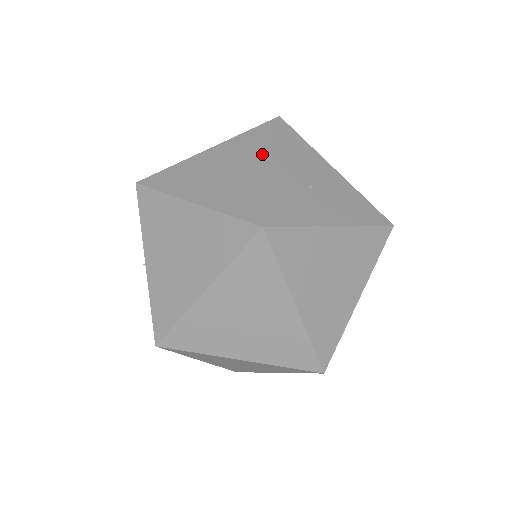
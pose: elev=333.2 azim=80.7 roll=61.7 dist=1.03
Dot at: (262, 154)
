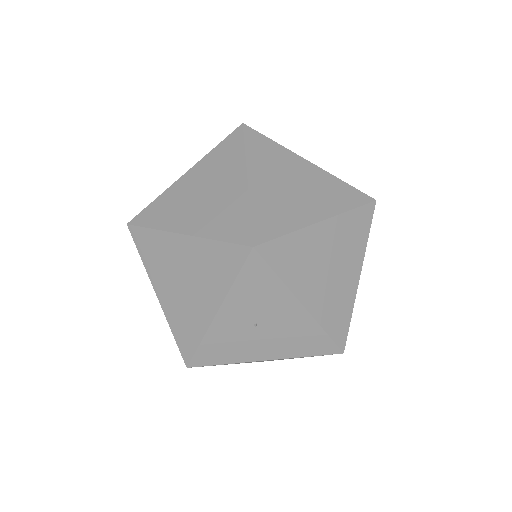
Dot at: occluded
